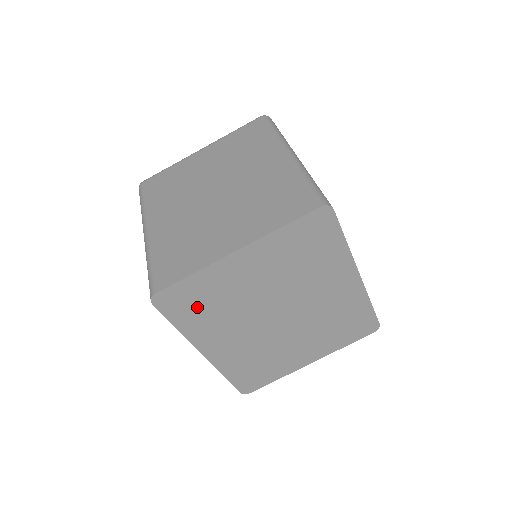
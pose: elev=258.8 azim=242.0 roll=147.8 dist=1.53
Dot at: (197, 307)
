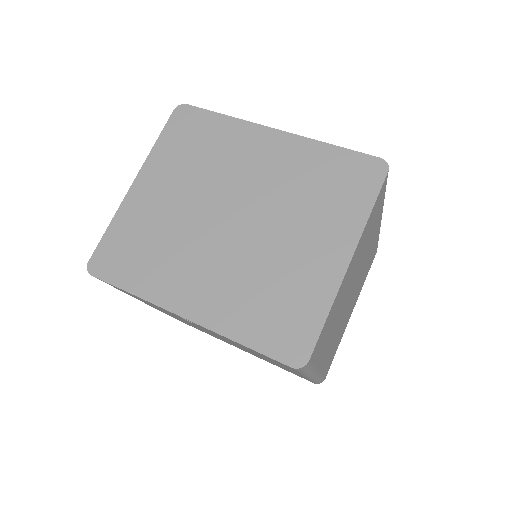
Dot at: (135, 256)
